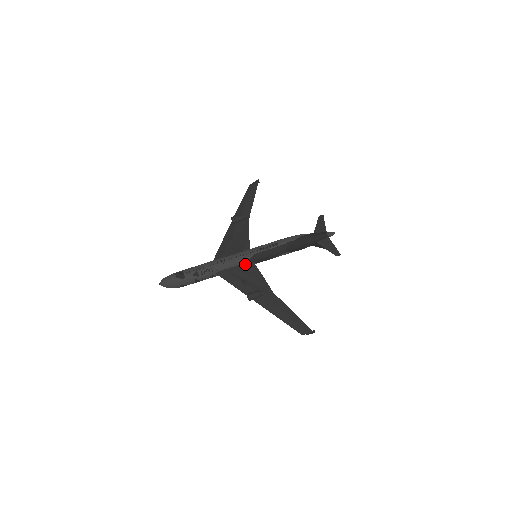
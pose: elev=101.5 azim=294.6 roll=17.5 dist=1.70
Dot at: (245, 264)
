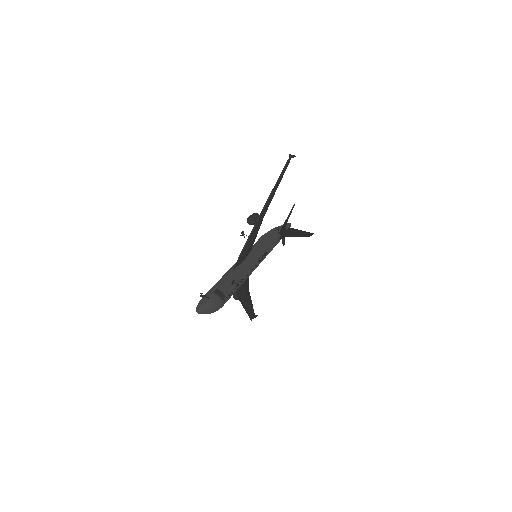
Dot at: occluded
